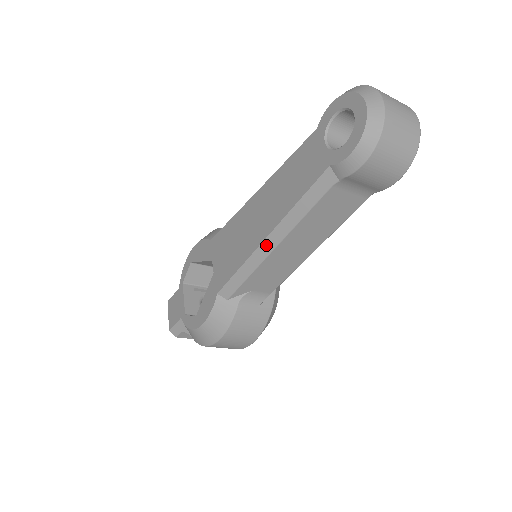
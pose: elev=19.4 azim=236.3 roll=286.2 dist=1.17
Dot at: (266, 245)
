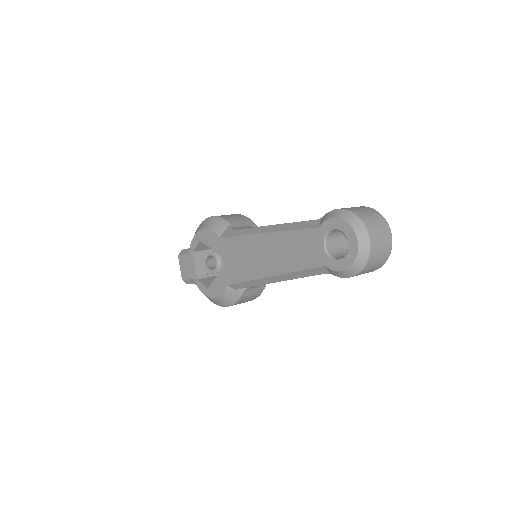
Dot at: (270, 279)
